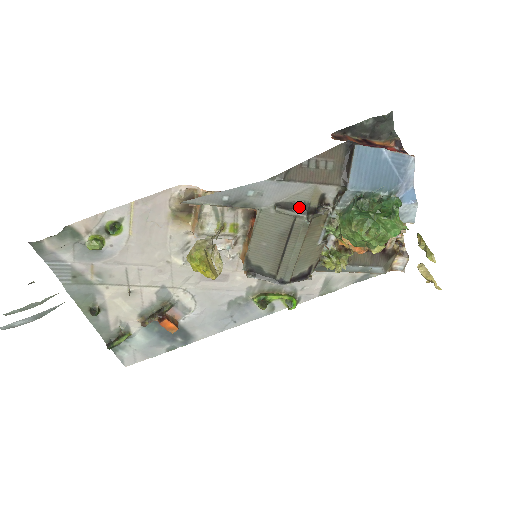
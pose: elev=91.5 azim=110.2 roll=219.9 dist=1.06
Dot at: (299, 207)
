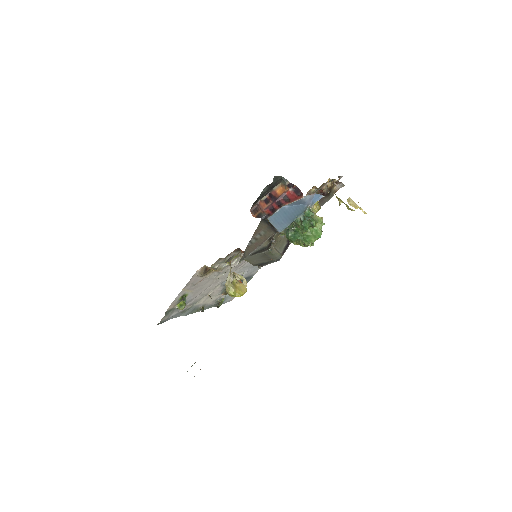
Dot at: (261, 250)
